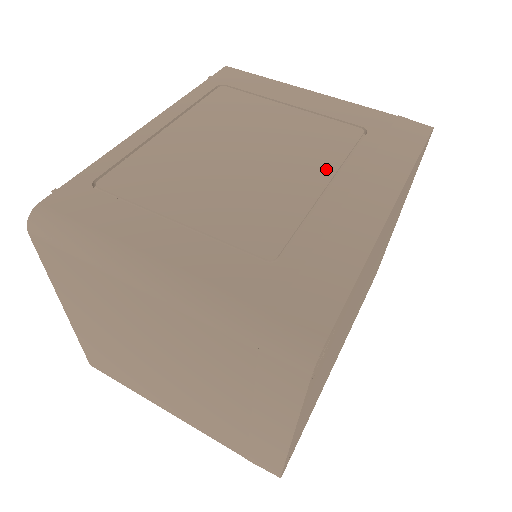
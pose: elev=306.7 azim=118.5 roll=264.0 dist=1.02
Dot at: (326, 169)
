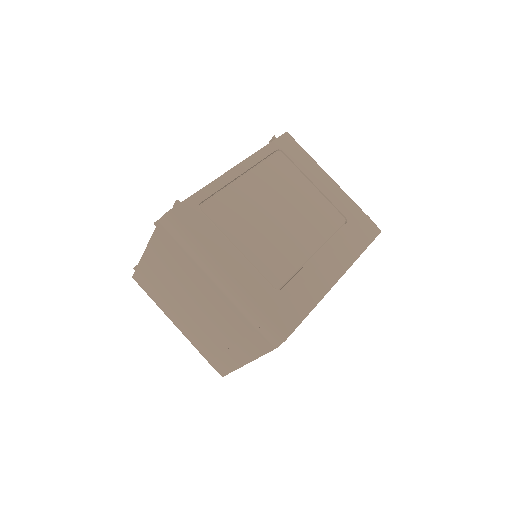
Dot at: (318, 241)
